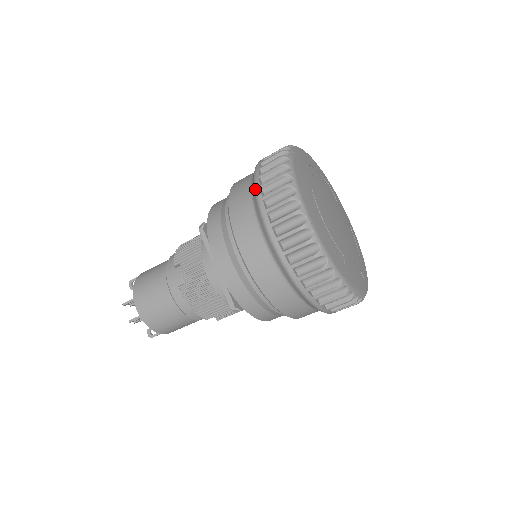
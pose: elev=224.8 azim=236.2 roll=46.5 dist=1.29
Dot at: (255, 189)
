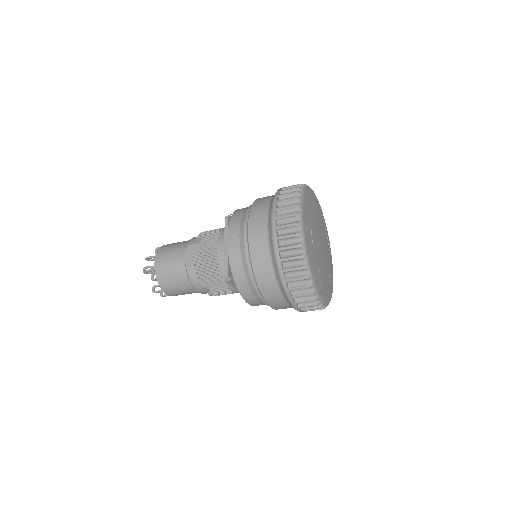
Dot at: (285, 291)
